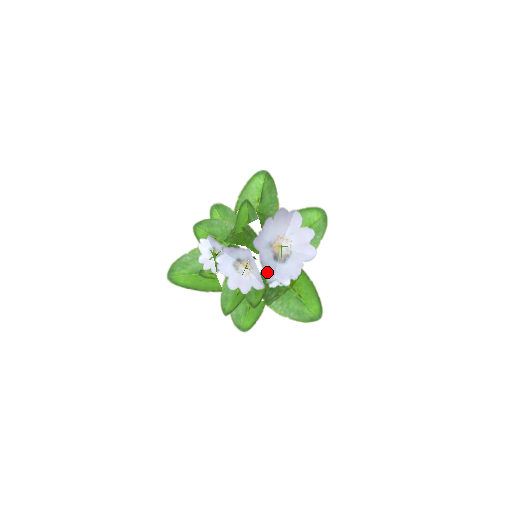
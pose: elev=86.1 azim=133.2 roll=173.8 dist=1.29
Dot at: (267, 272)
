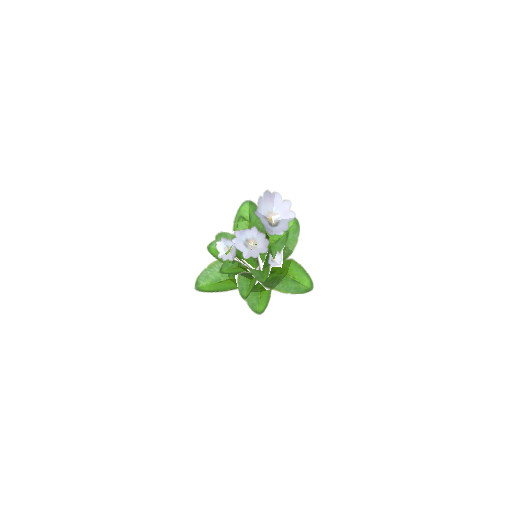
Dot at: (268, 230)
